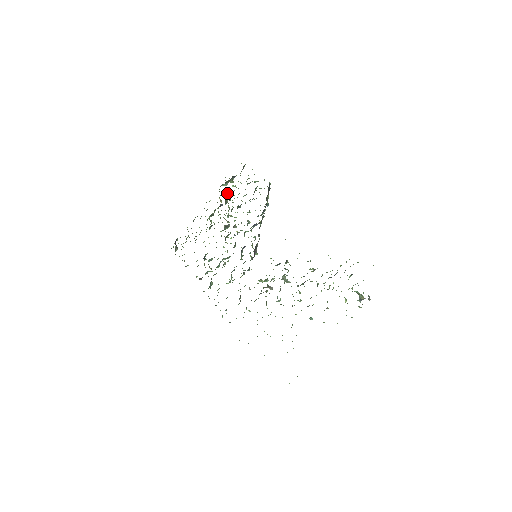
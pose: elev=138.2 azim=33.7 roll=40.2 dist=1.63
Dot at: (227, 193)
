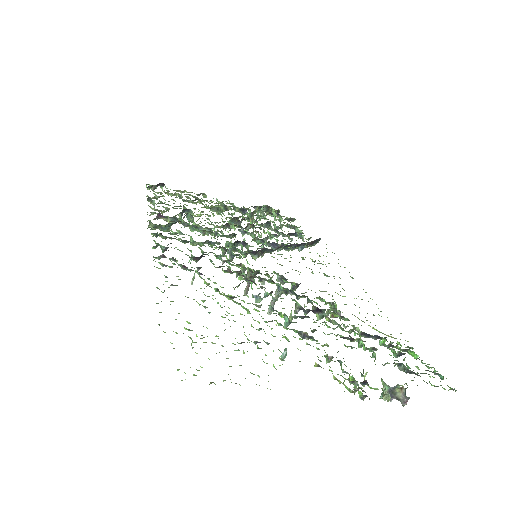
Dot at: (261, 211)
